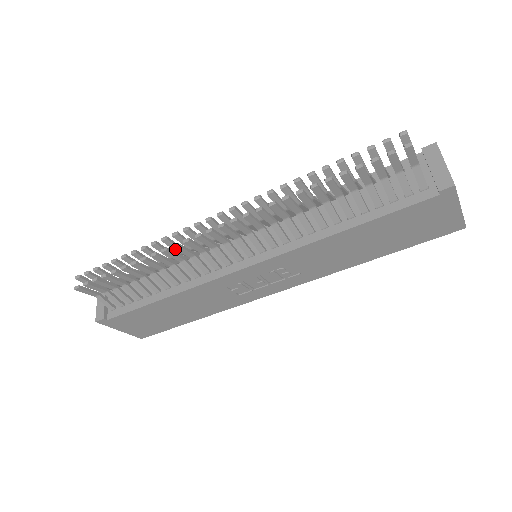
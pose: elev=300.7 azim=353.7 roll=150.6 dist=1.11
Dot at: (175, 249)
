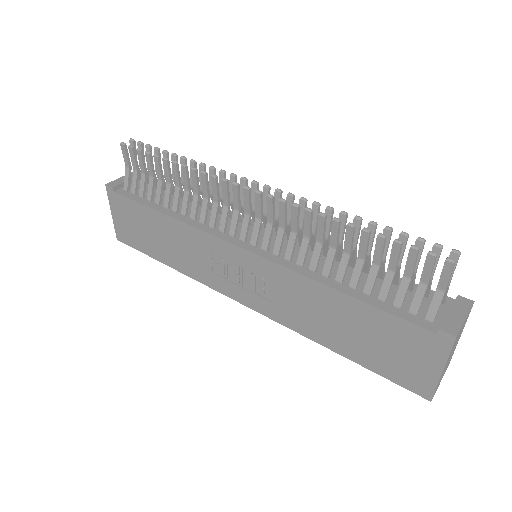
Dot at: (211, 180)
